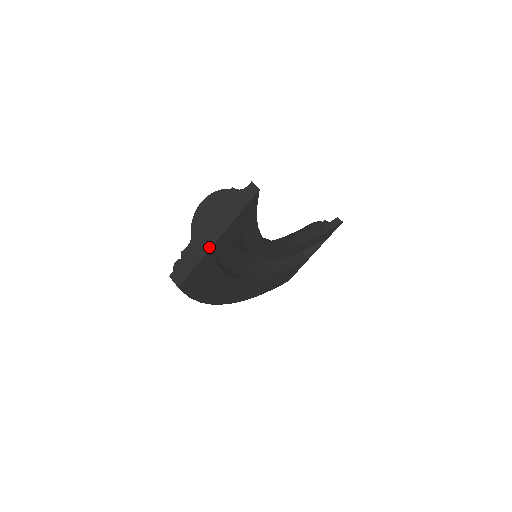
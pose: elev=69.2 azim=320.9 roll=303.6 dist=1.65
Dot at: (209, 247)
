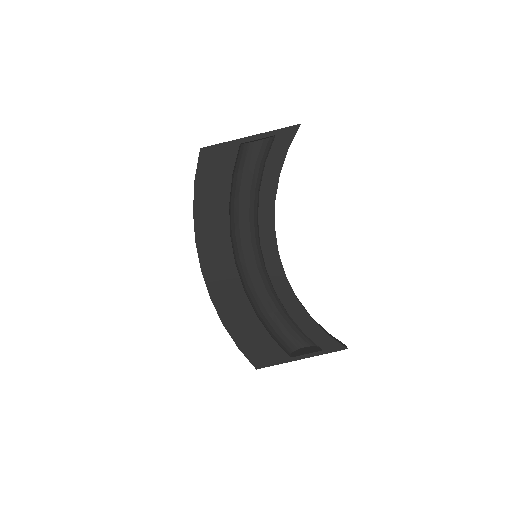
Dot at: (242, 138)
